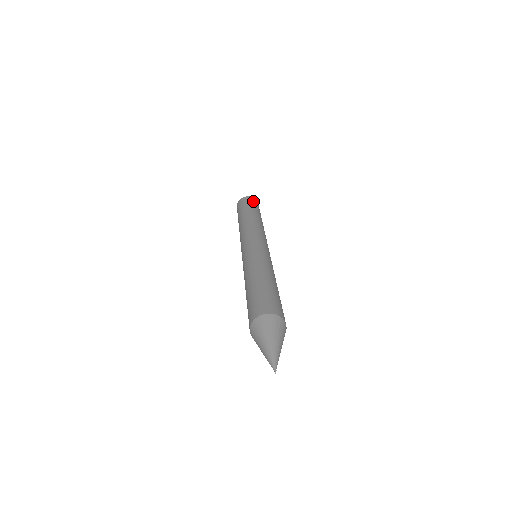
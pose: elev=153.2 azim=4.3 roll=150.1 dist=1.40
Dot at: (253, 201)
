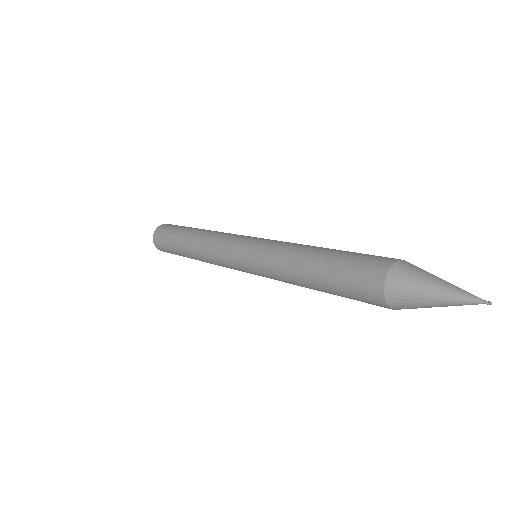
Dot at: (174, 225)
